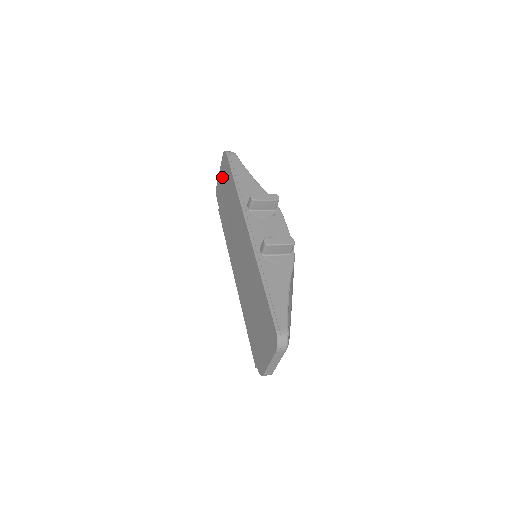
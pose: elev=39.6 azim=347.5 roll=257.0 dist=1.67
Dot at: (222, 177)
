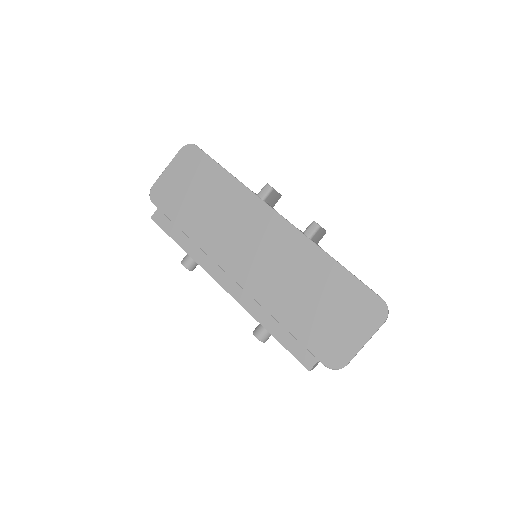
Dot at: (179, 174)
